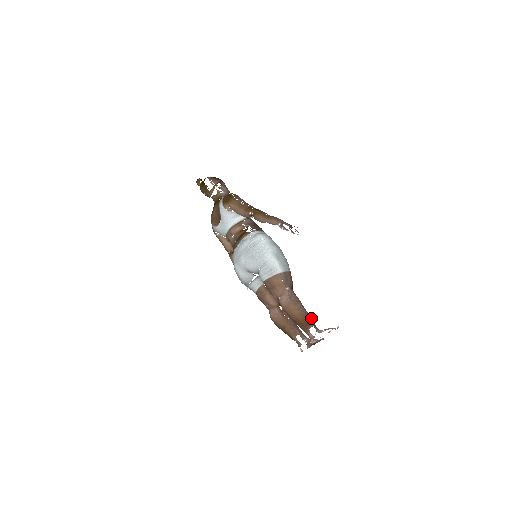
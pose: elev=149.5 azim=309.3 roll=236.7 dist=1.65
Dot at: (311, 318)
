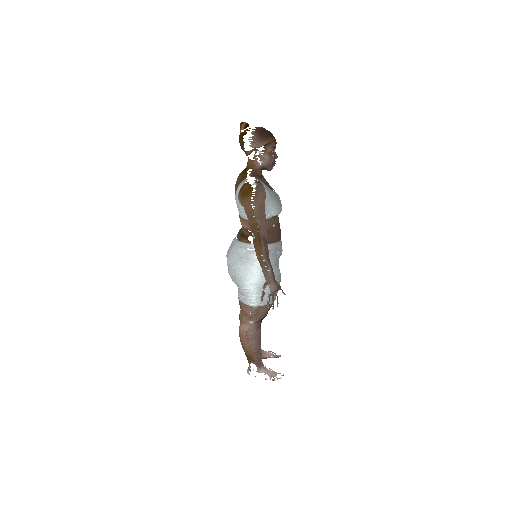
Dot at: (260, 356)
